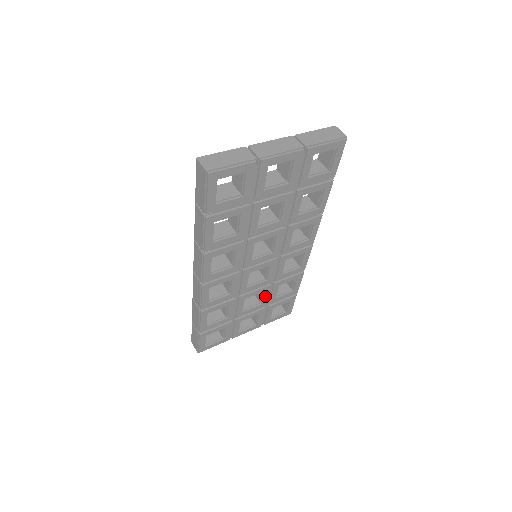
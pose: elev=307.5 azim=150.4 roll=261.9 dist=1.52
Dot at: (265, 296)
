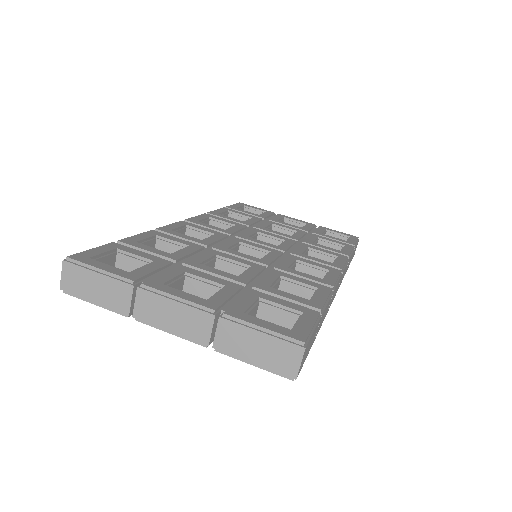
Dot at: occluded
